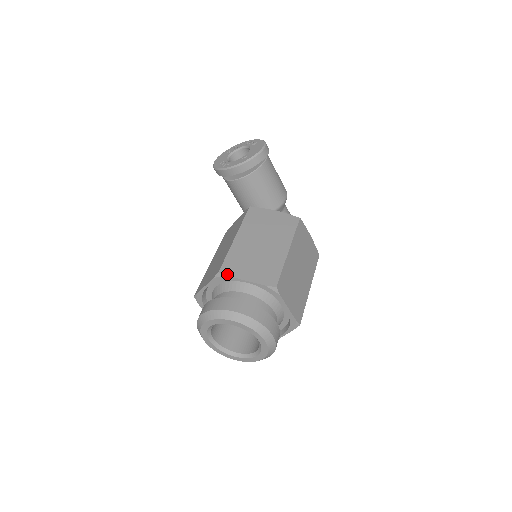
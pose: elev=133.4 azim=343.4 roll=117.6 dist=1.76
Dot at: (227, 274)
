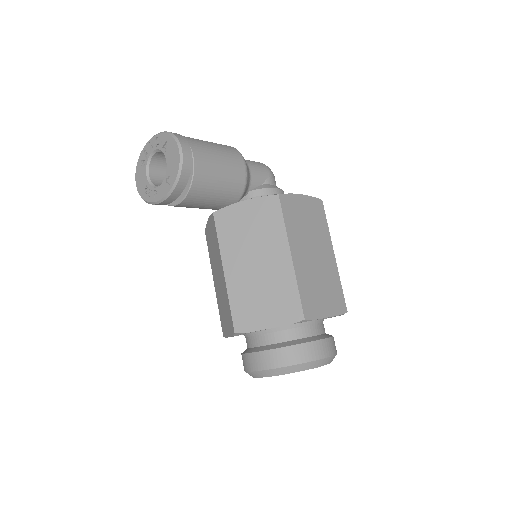
Dot at: (245, 331)
